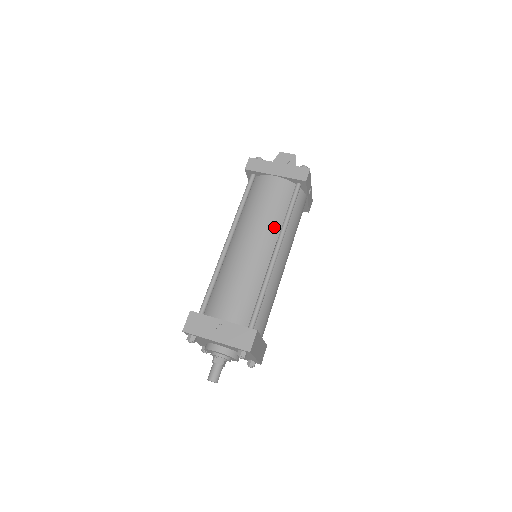
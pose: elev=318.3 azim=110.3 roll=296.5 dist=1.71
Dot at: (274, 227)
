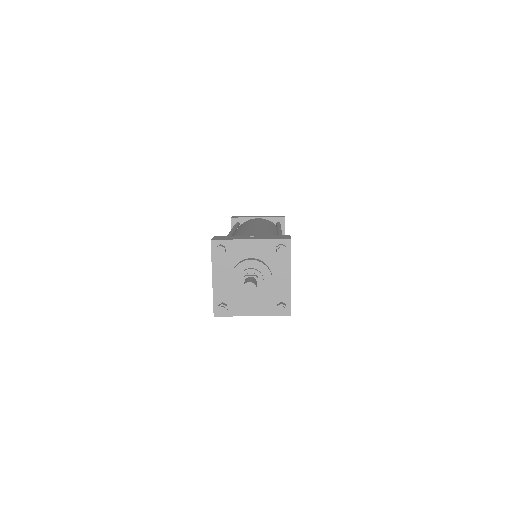
Dot at: (270, 227)
